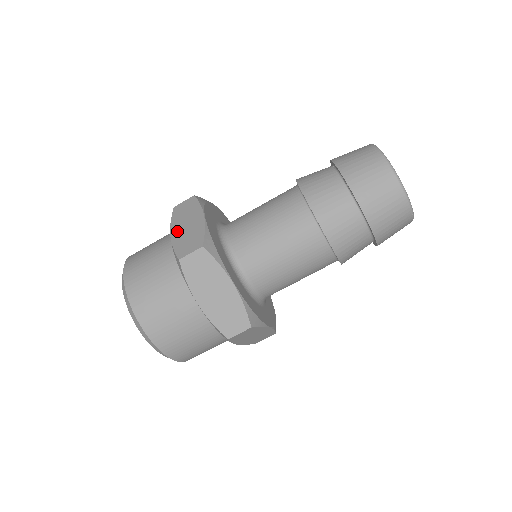
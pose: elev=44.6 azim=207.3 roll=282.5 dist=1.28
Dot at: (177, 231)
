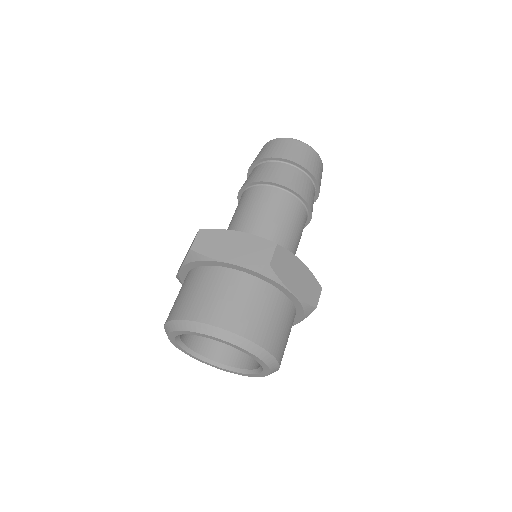
Dot at: occluded
